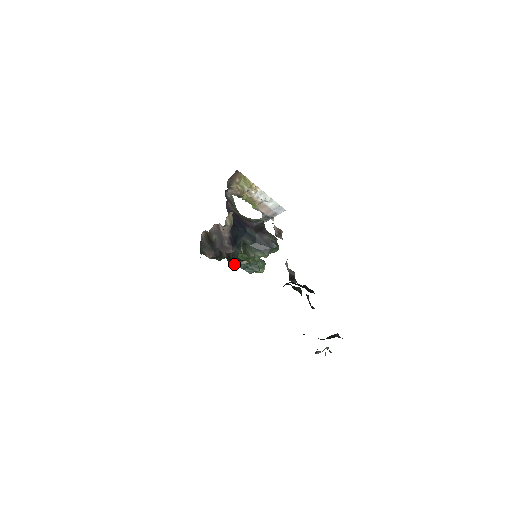
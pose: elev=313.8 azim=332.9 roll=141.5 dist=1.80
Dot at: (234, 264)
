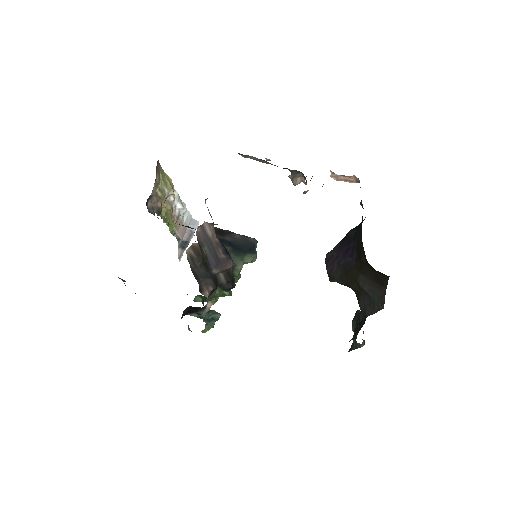
Dot at: occluded
